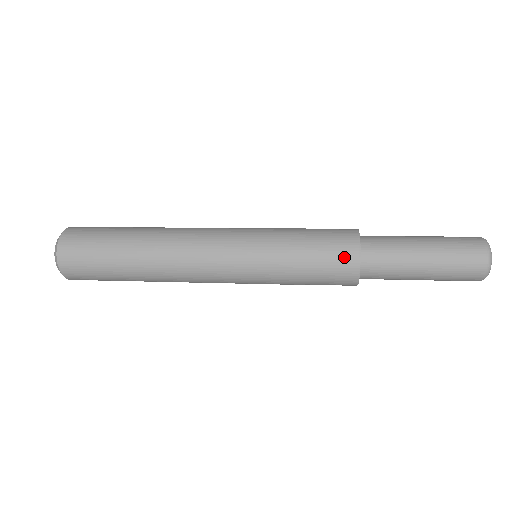
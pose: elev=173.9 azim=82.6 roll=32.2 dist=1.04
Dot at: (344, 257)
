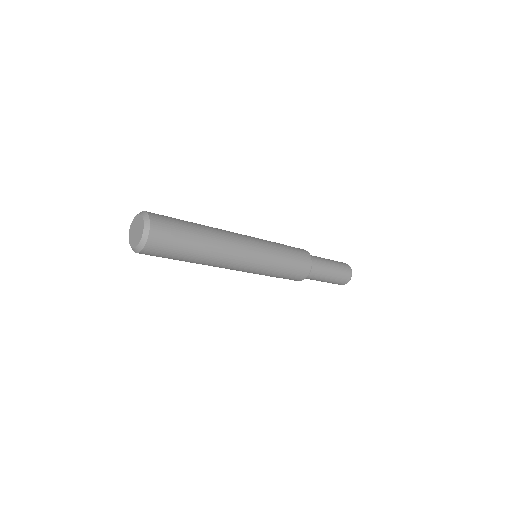
Dot at: (306, 264)
